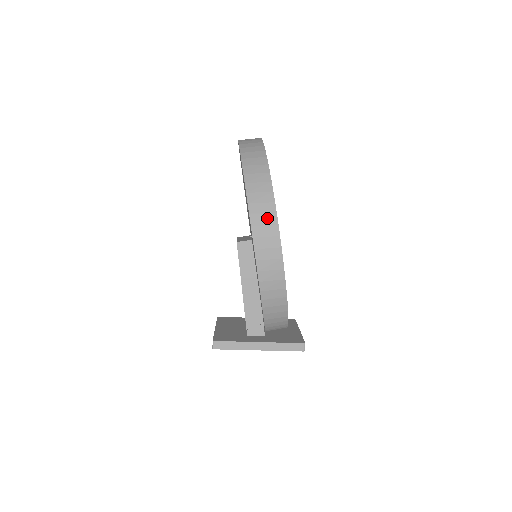
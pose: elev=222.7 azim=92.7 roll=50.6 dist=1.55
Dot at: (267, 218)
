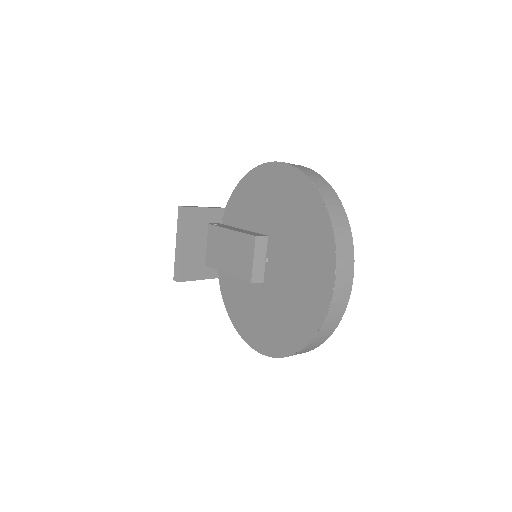
Dot at: occluded
